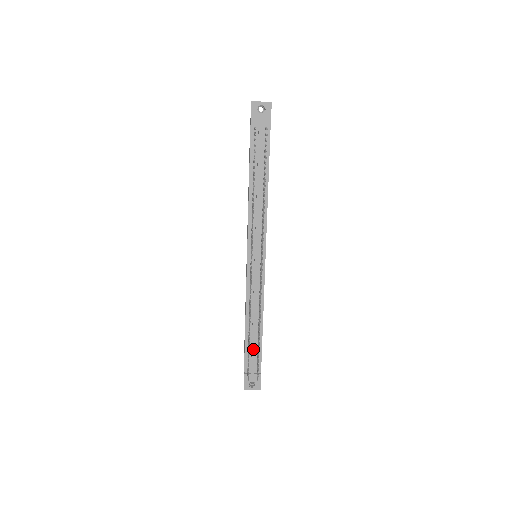
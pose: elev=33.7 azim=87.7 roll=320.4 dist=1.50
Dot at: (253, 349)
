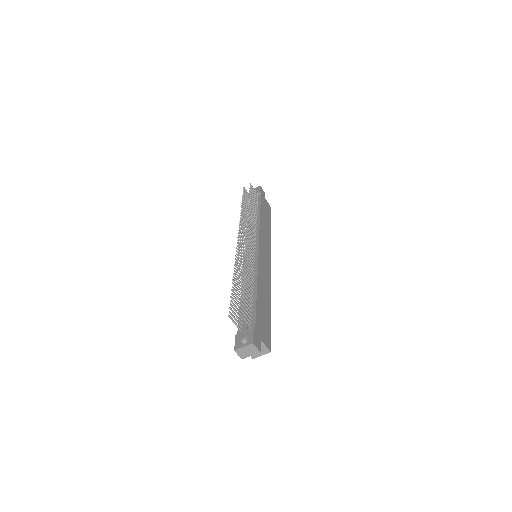
Dot at: occluded
